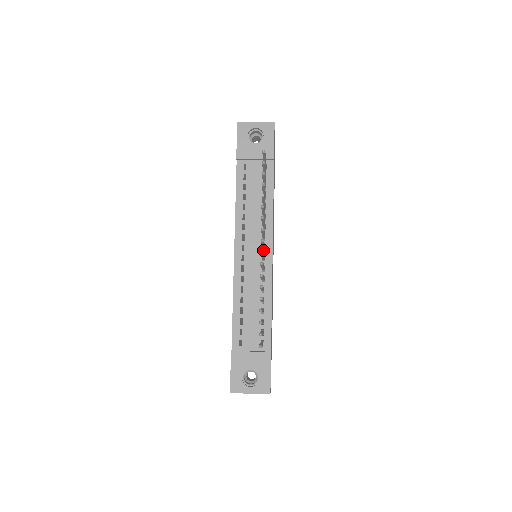
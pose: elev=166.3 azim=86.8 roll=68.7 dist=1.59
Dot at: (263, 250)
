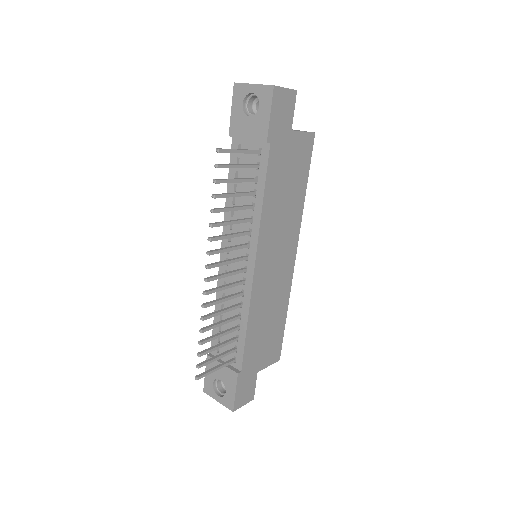
Dot at: (248, 259)
